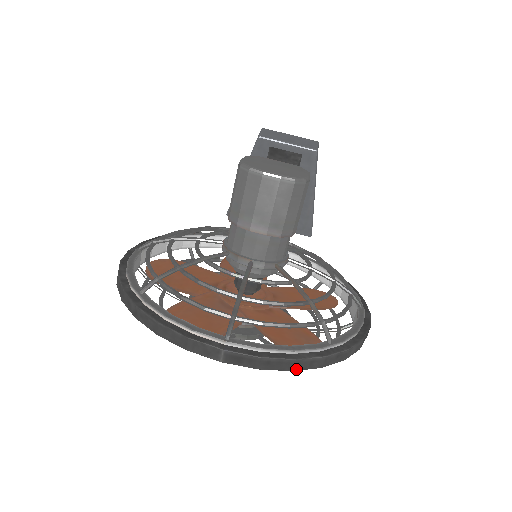
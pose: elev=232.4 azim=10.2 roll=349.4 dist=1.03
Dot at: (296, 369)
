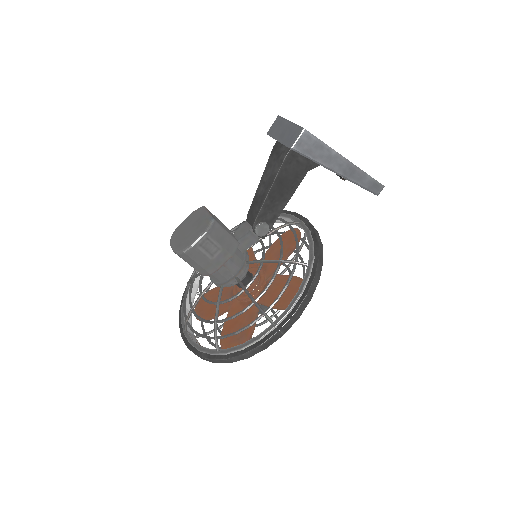
Dot at: (203, 359)
